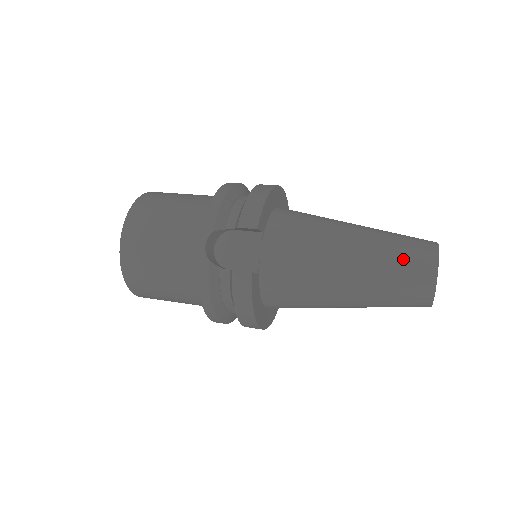
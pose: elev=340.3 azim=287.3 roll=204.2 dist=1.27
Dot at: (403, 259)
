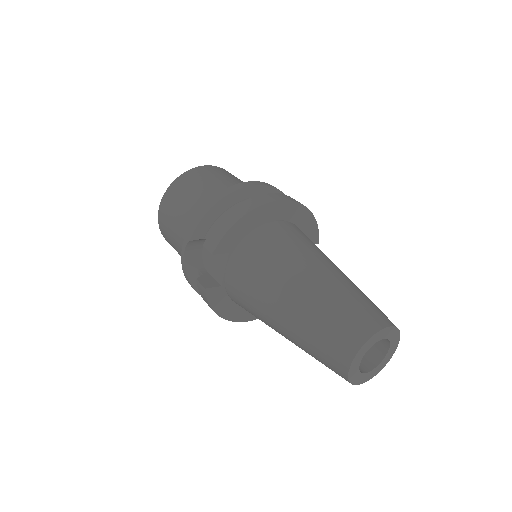
Dot at: (326, 334)
